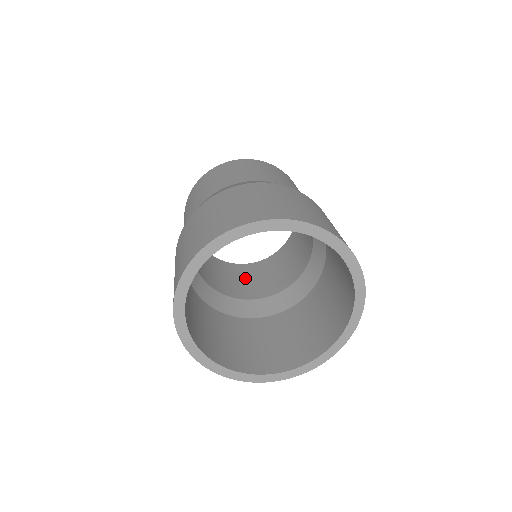
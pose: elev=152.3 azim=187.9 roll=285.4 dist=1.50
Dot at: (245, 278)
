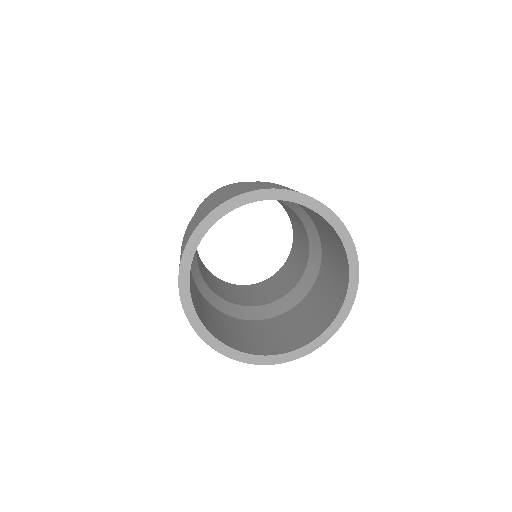
Dot at: (240, 293)
